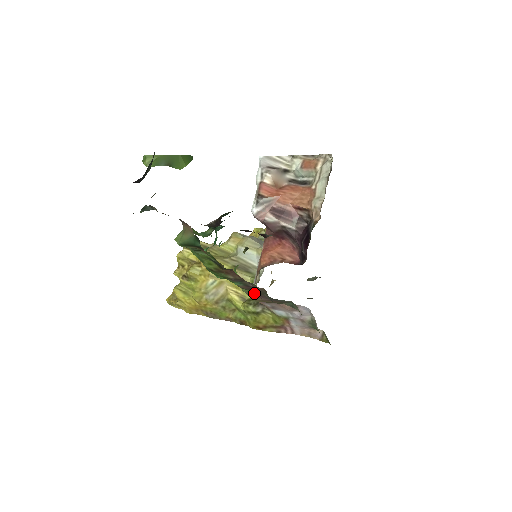
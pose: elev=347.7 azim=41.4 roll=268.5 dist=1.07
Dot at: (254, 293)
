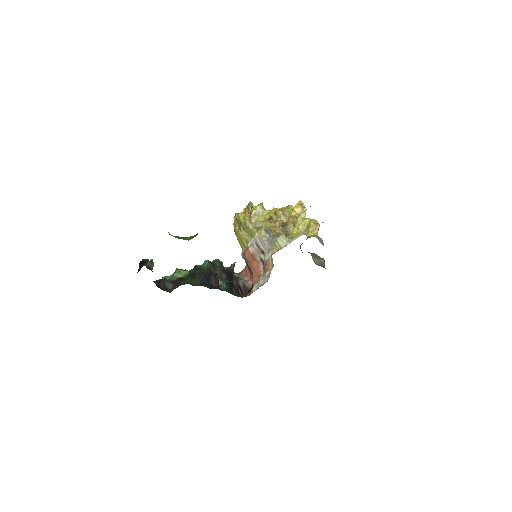
Dot at: occluded
